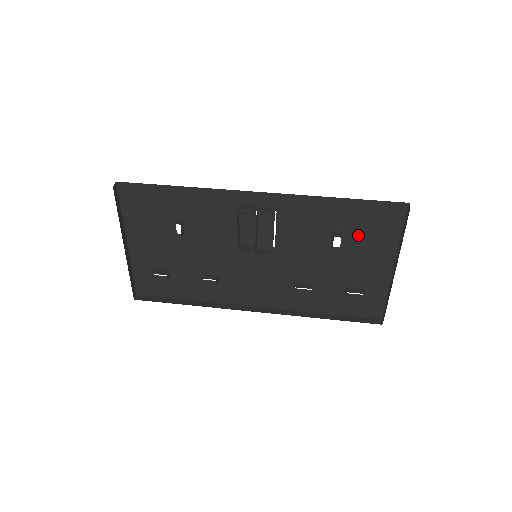
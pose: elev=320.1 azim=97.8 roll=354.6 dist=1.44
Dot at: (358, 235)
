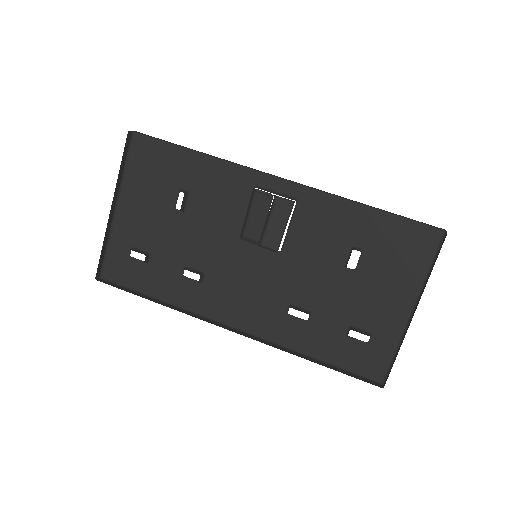
Dot at: (379, 259)
